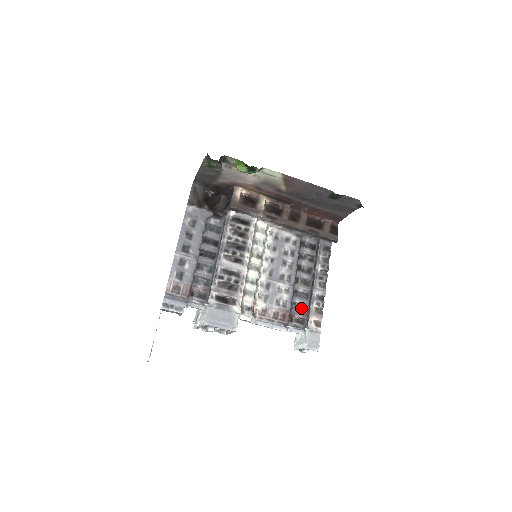
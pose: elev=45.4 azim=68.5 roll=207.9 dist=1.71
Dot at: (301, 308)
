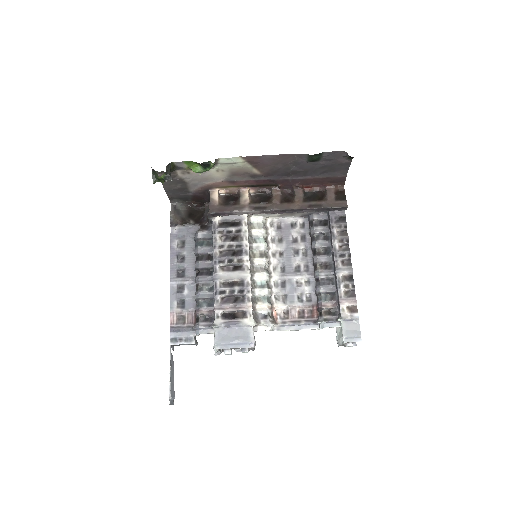
Dot at: (328, 297)
